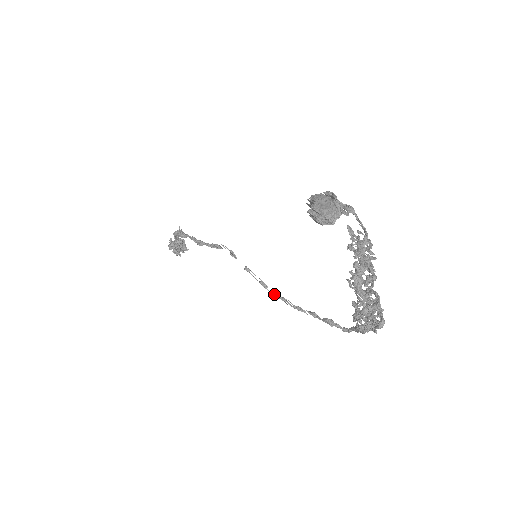
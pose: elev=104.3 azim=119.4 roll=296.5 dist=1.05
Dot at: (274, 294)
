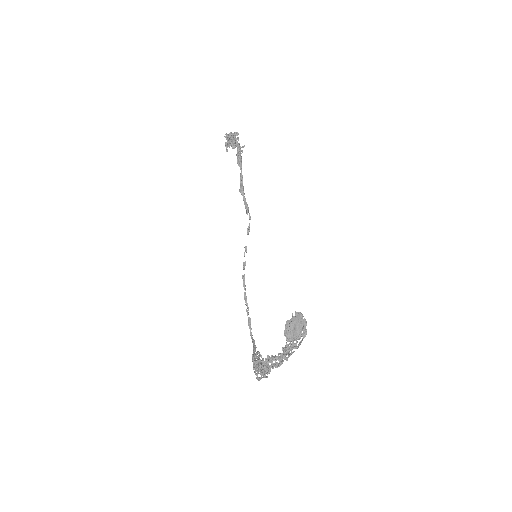
Dot at: (243, 277)
